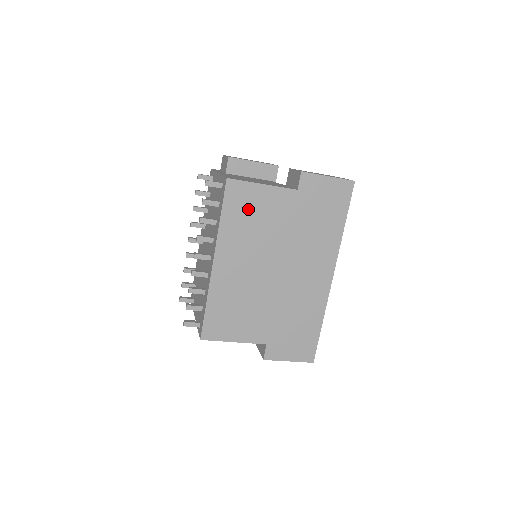
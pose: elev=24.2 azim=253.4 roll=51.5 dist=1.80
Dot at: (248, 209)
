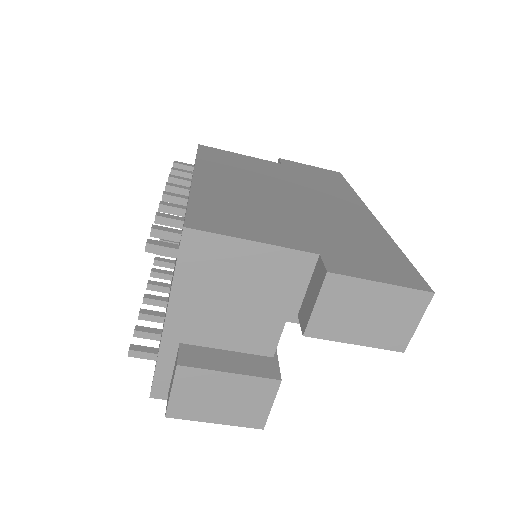
Dot at: (229, 160)
